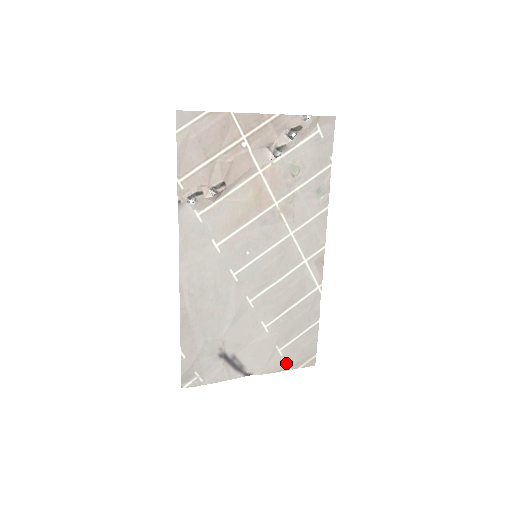
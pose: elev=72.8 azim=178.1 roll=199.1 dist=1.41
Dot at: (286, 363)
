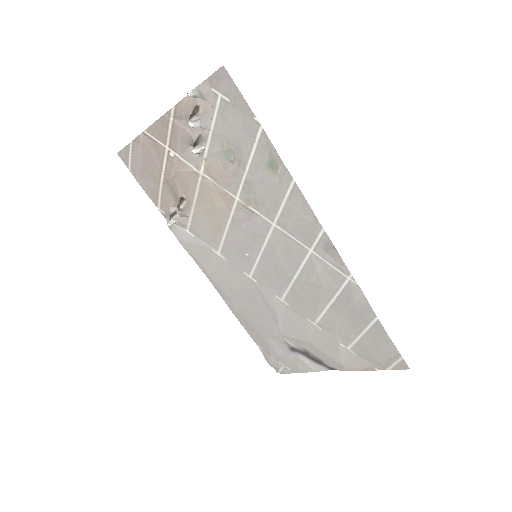
Dot at: (366, 362)
